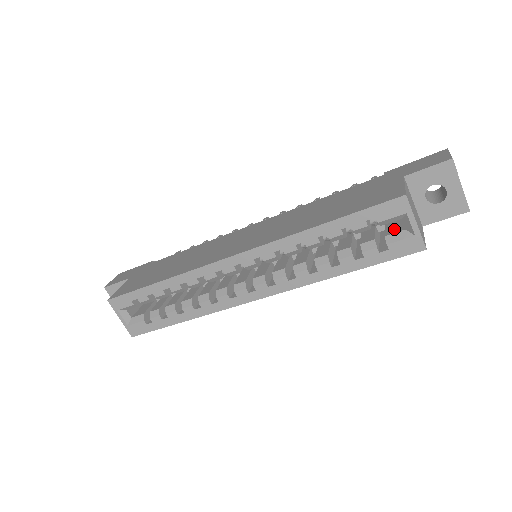
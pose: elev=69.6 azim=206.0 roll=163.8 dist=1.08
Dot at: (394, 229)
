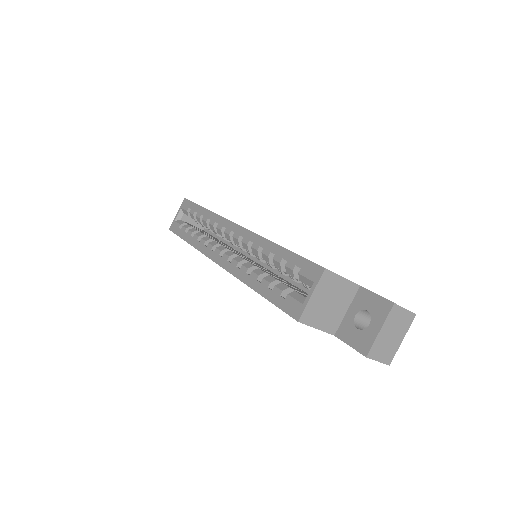
Dot at: (306, 296)
